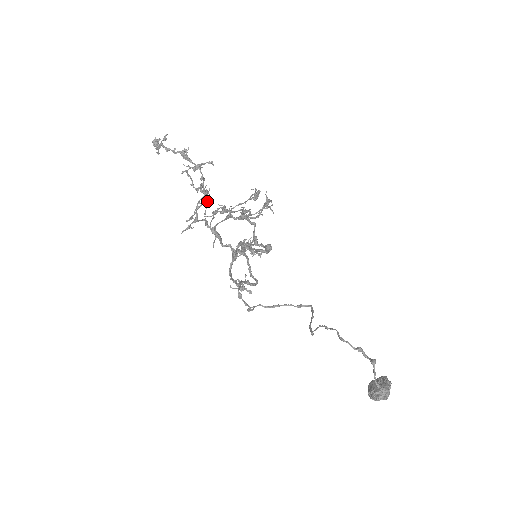
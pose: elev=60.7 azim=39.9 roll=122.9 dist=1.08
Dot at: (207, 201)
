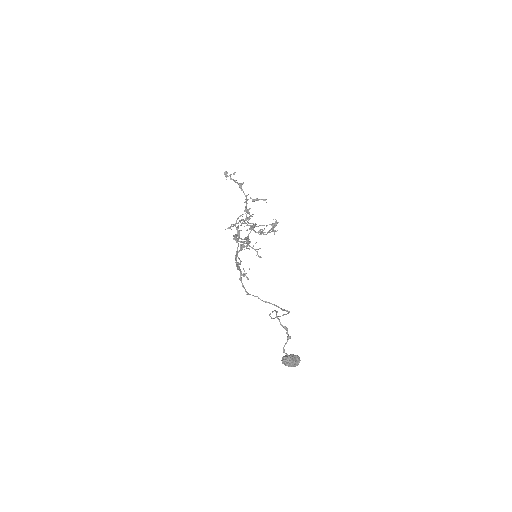
Dot at: (246, 217)
